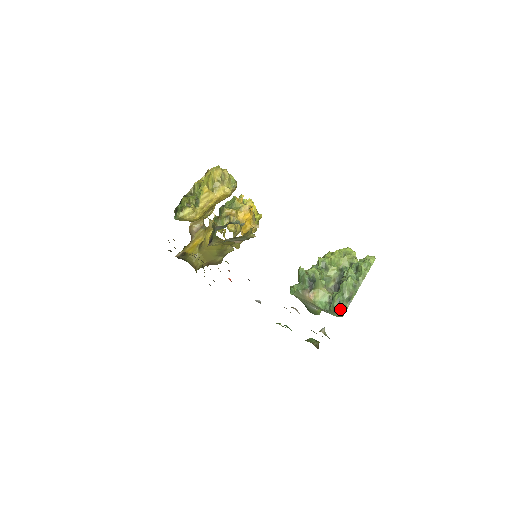
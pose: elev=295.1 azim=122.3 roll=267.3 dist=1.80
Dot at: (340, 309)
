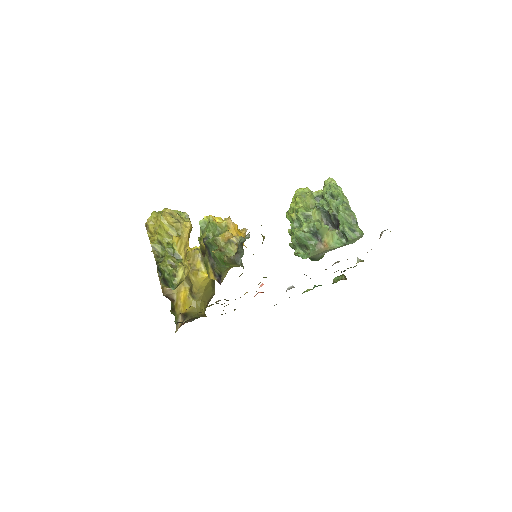
Dot at: (357, 233)
